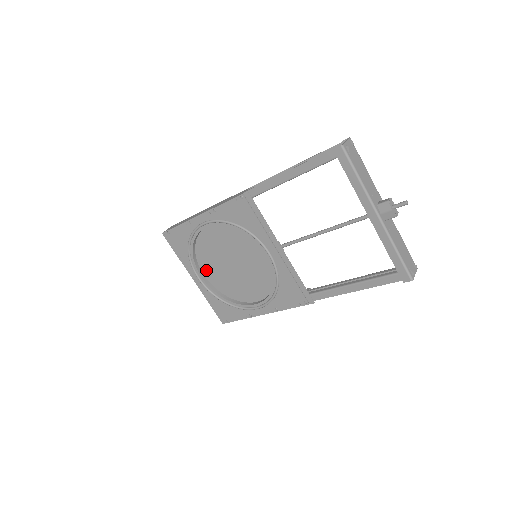
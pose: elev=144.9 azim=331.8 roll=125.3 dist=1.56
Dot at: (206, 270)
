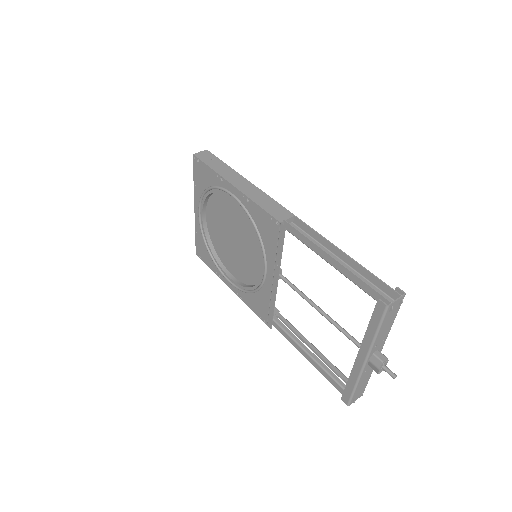
Dot at: (210, 214)
